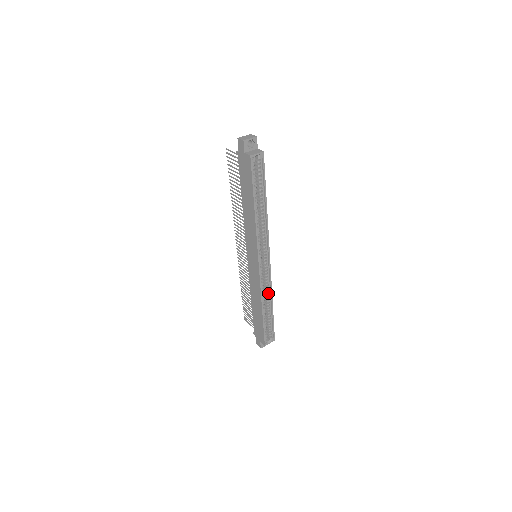
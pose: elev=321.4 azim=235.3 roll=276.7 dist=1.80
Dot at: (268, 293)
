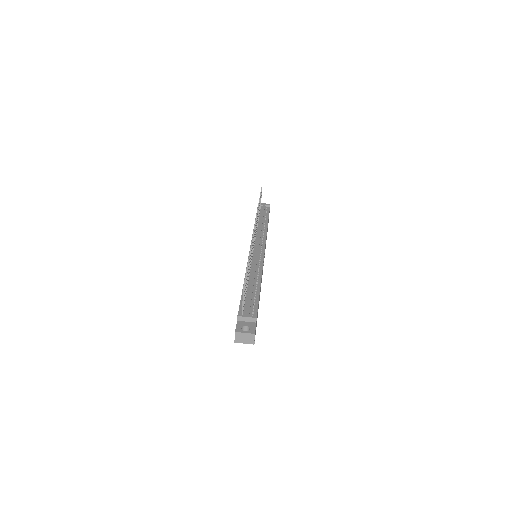
Dot at: occluded
